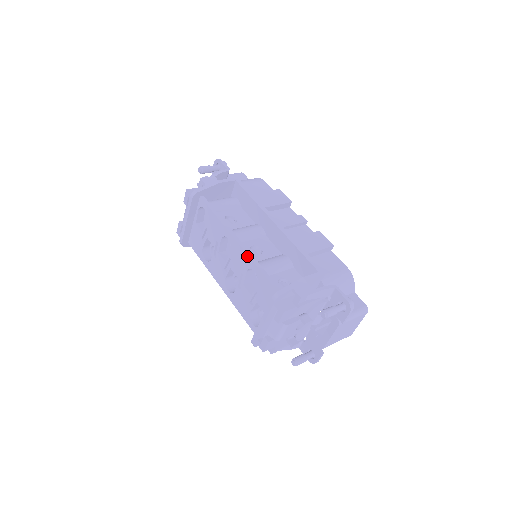
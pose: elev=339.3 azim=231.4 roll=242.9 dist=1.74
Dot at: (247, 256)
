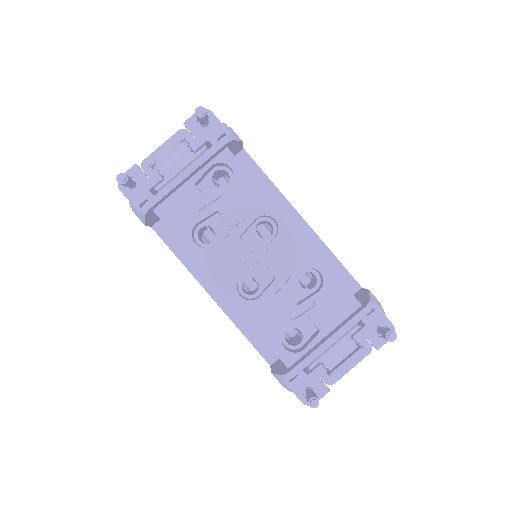
Dot at: (312, 250)
